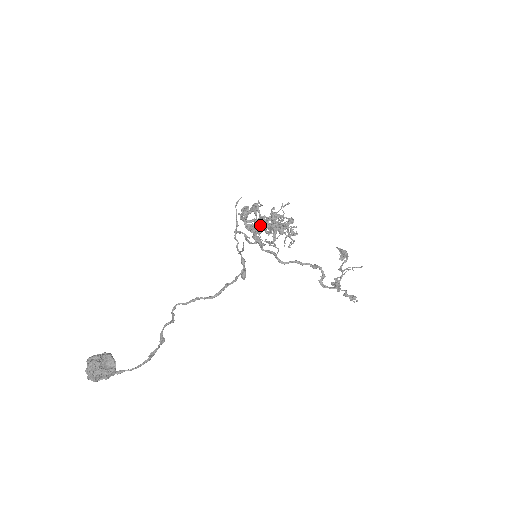
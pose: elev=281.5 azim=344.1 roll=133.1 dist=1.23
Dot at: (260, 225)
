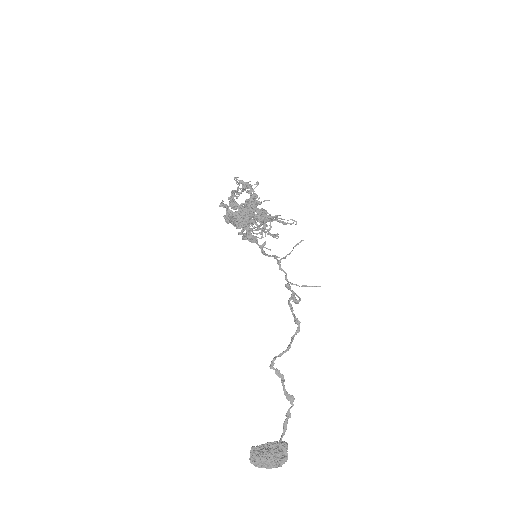
Dot at: occluded
